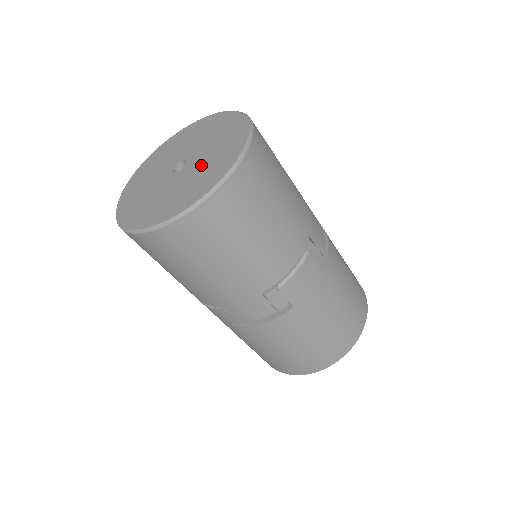
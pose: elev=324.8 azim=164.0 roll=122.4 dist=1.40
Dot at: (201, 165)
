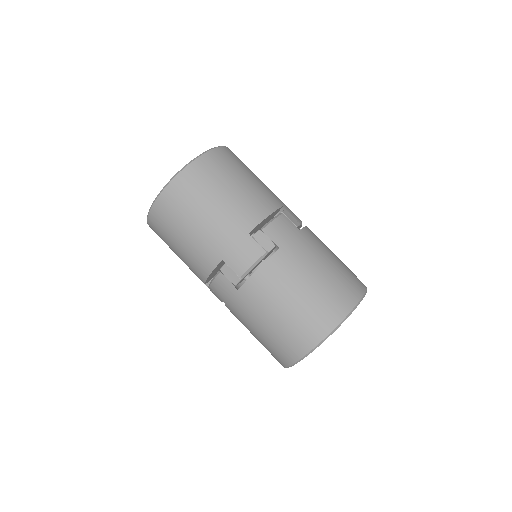
Dot at: occluded
